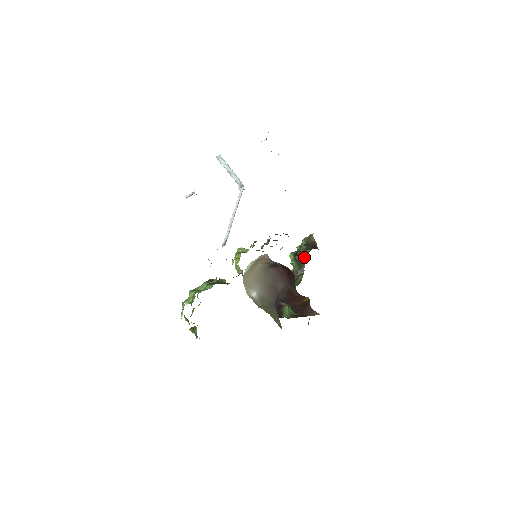
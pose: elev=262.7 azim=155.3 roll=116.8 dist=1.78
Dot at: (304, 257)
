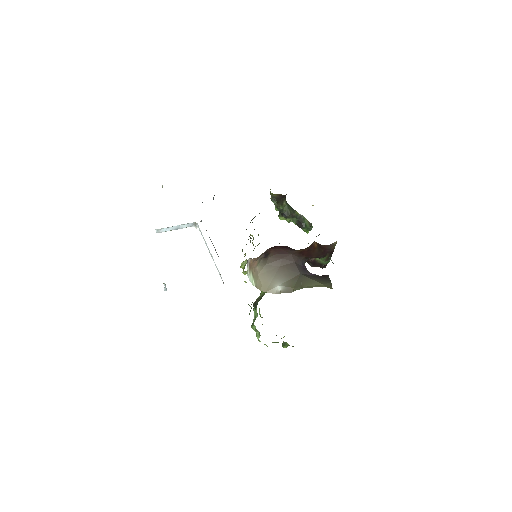
Dot at: (288, 209)
